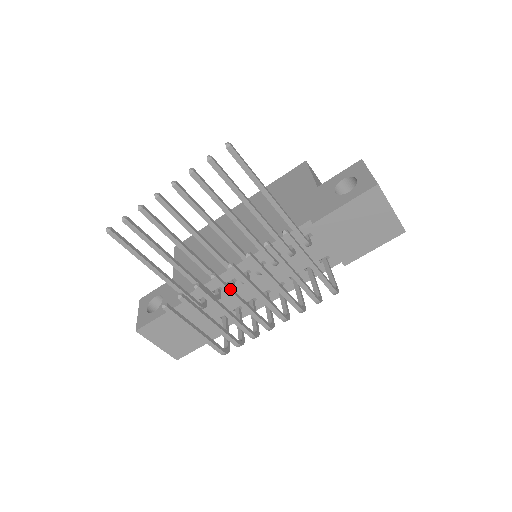
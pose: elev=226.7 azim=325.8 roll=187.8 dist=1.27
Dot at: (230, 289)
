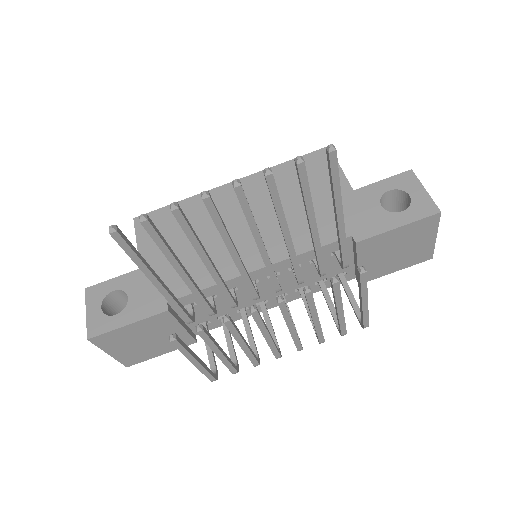
Dot at: (263, 322)
